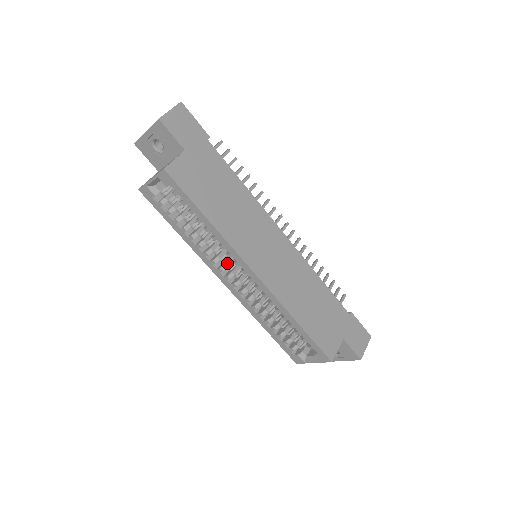
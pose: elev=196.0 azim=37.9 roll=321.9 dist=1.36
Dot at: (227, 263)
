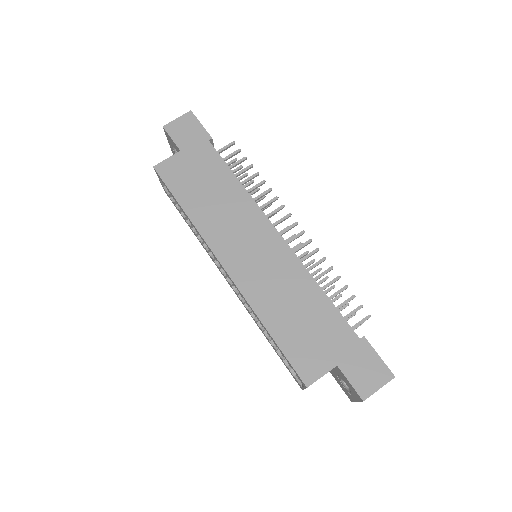
Dot at: occluded
